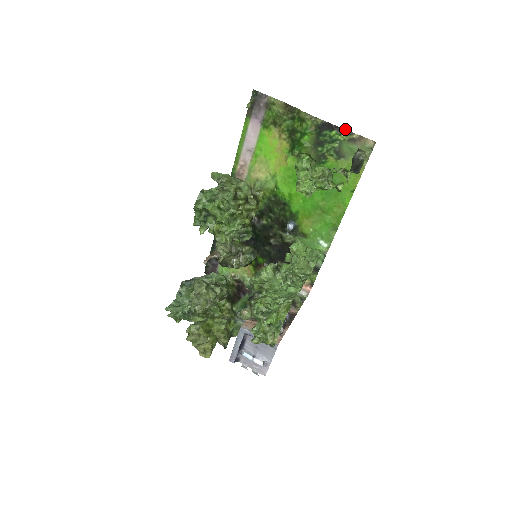
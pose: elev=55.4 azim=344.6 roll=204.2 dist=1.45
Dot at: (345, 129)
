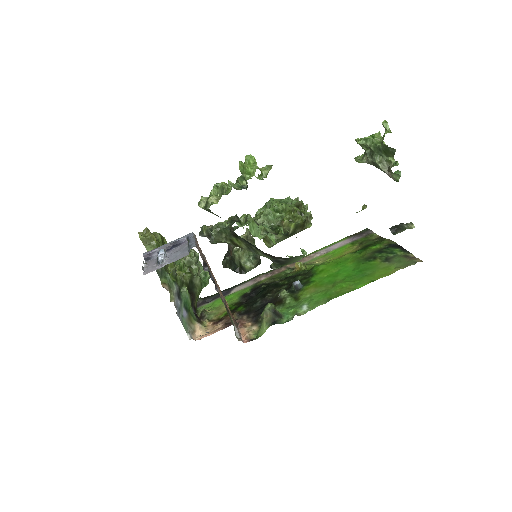
Dot at: occluded
